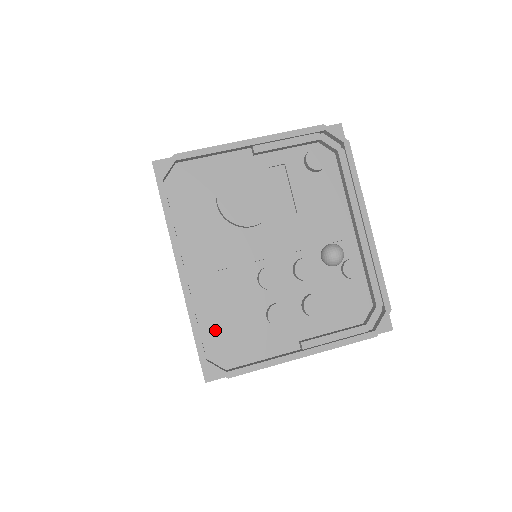
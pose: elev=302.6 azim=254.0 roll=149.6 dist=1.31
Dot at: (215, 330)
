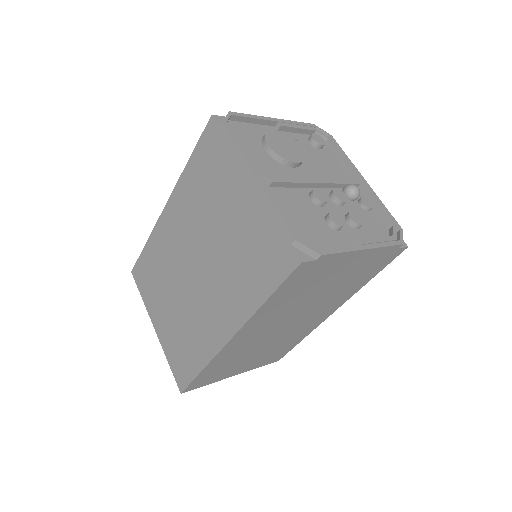
Dot at: (294, 225)
